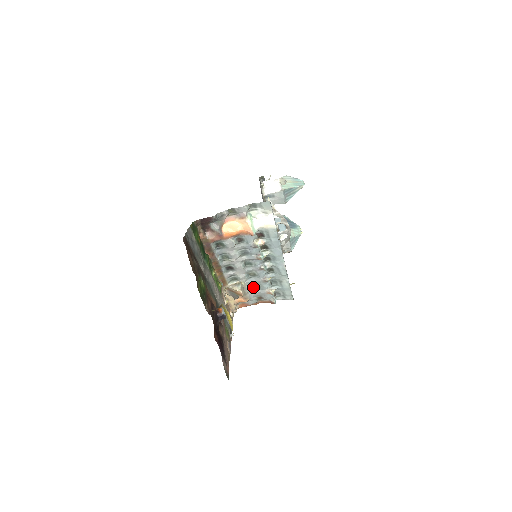
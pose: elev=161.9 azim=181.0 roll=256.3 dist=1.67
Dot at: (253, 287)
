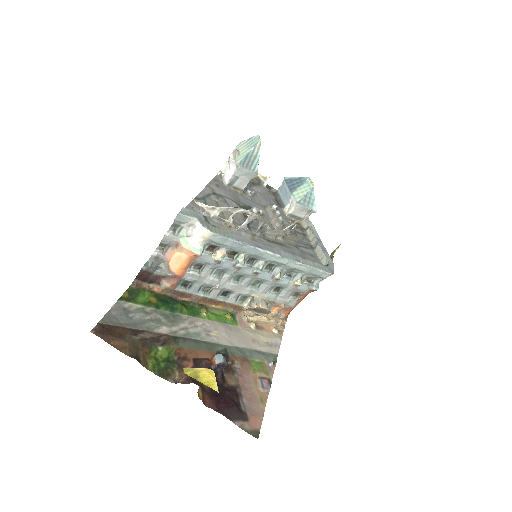
Dot at: (274, 291)
